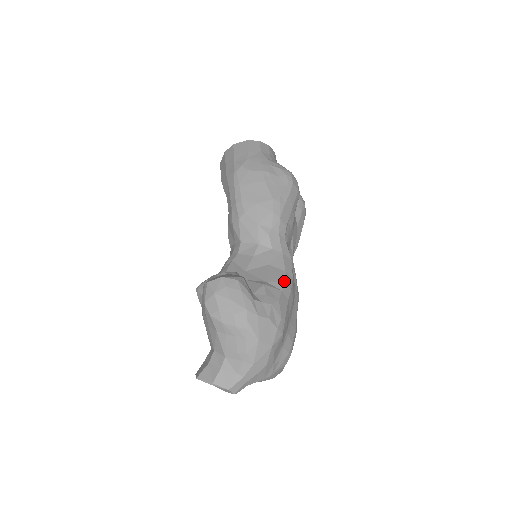
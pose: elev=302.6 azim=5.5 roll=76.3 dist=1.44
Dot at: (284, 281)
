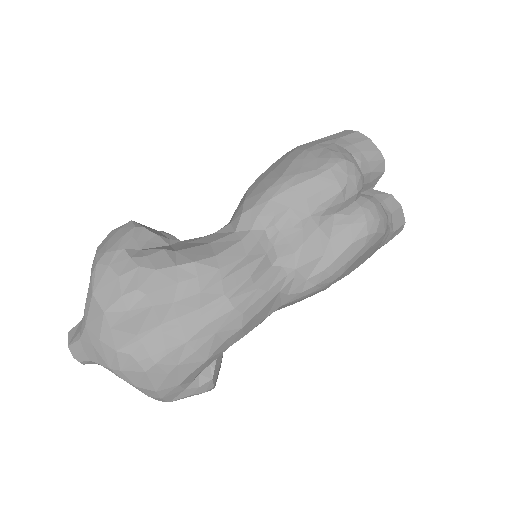
Dot at: (194, 260)
